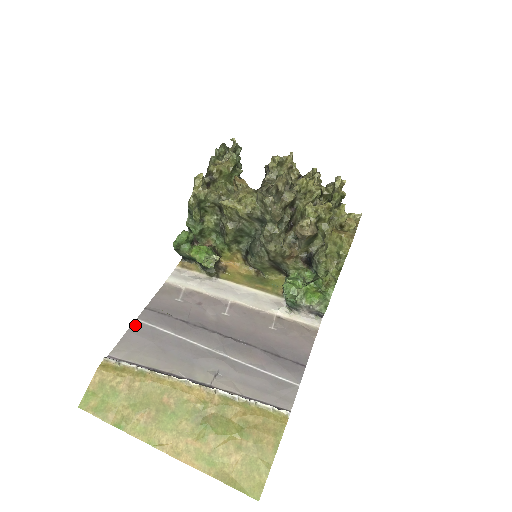
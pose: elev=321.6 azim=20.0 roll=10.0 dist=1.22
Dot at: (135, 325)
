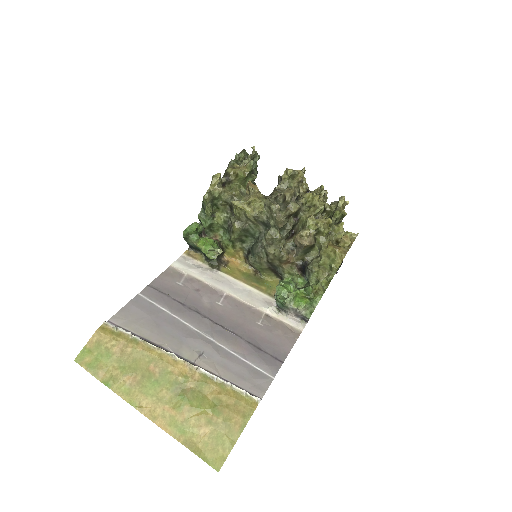
Dot at: (136, 298)
